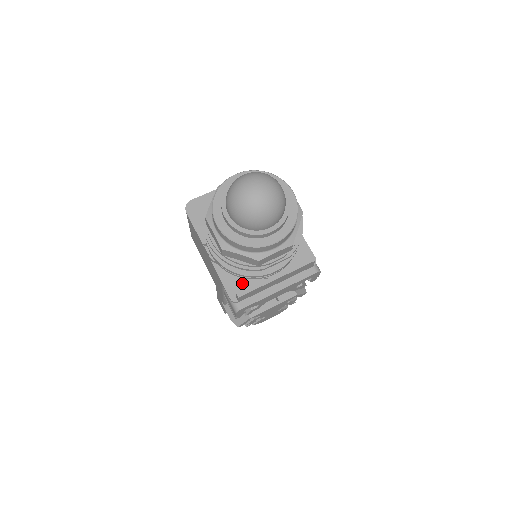
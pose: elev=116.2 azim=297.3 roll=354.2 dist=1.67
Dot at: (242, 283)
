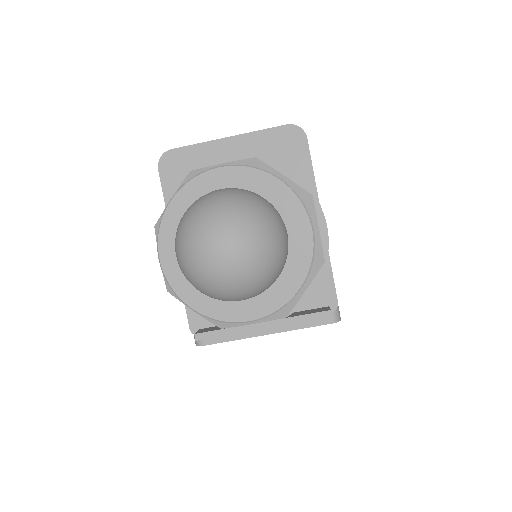
Dot at: occluded
